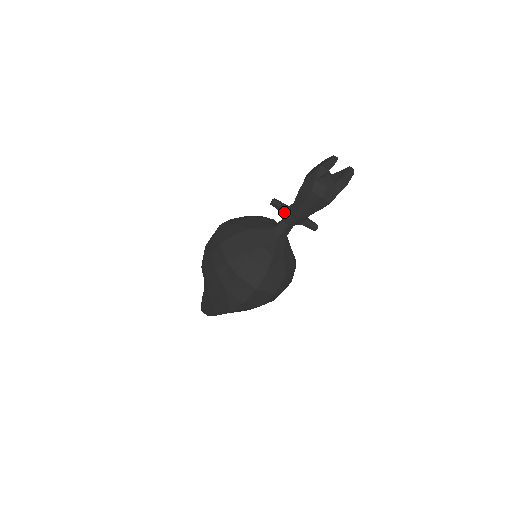
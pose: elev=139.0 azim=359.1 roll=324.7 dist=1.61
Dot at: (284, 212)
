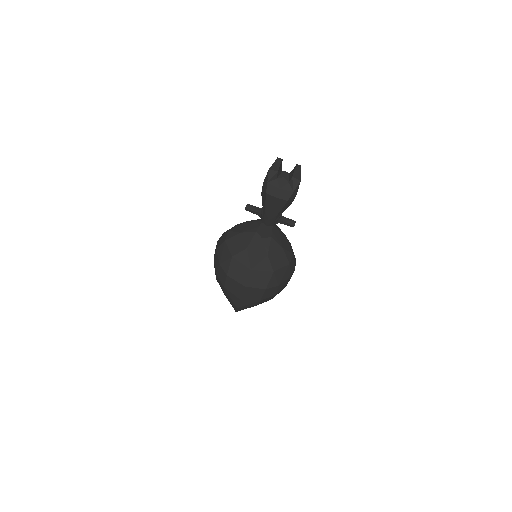
Dot at: (259, 215)
